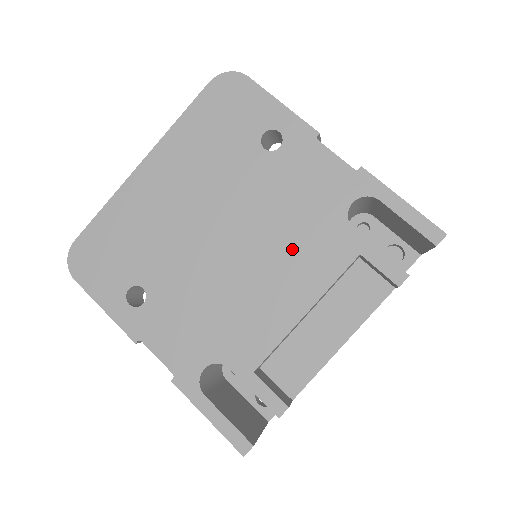
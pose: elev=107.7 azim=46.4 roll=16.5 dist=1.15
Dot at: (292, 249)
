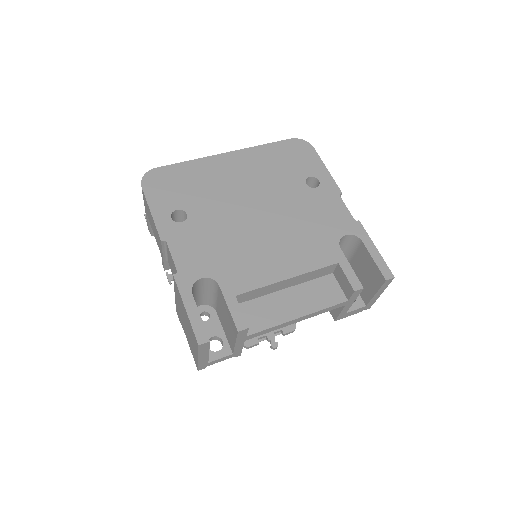
Dot at: (297, 240)
